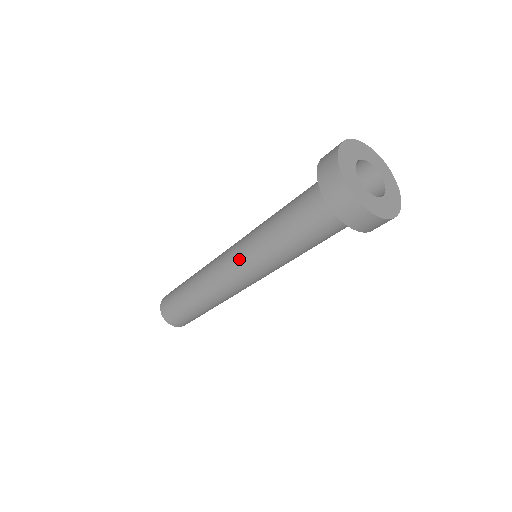
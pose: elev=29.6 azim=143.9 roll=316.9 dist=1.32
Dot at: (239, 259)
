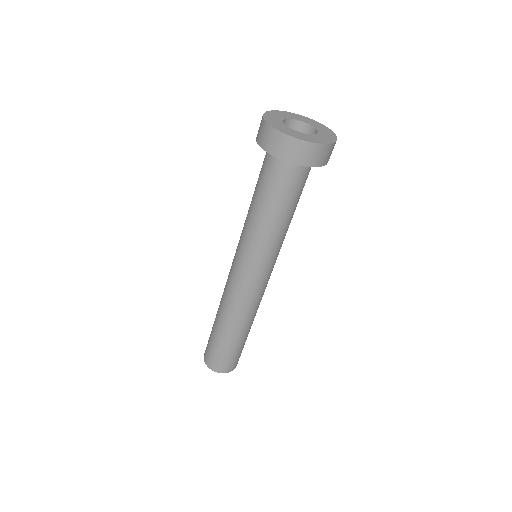
Dot at: (236, 254)
